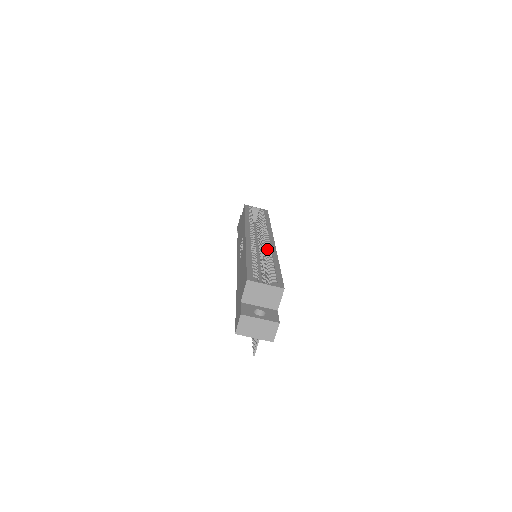
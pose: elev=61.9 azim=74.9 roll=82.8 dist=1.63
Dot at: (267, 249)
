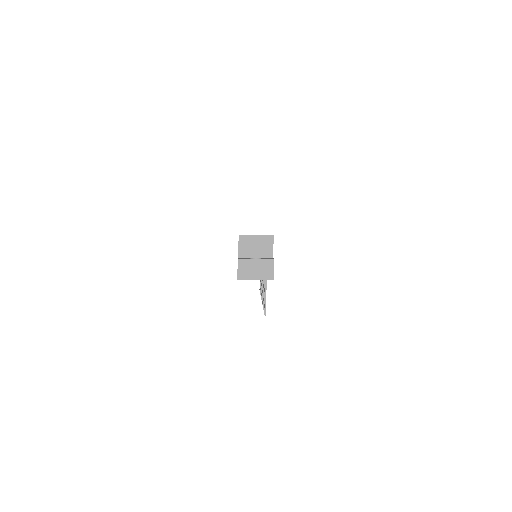
Dot at: occluded
